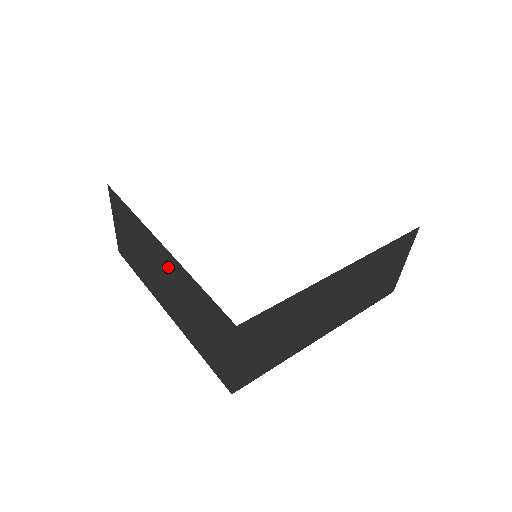
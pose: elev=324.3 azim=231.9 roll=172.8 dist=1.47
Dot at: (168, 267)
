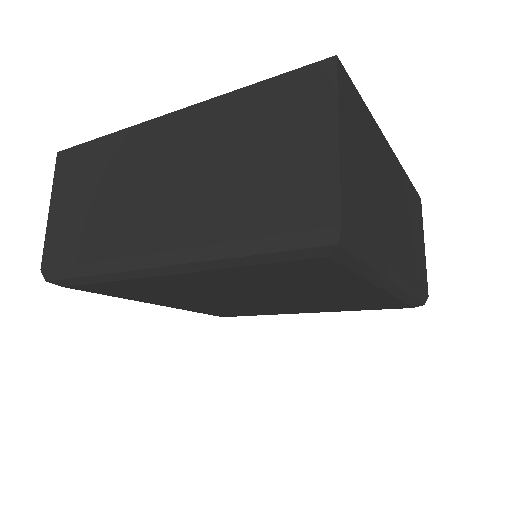
Dot at: (179, 139)
